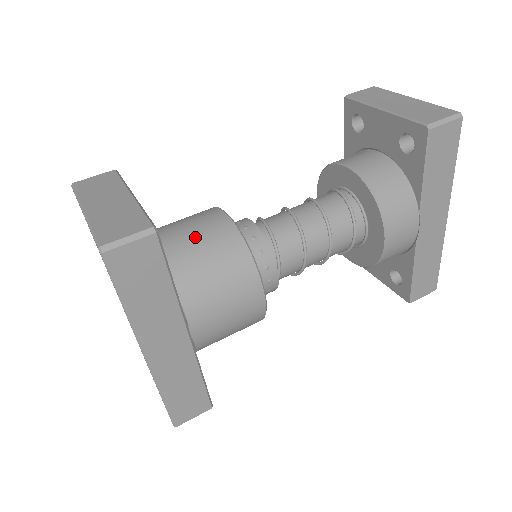
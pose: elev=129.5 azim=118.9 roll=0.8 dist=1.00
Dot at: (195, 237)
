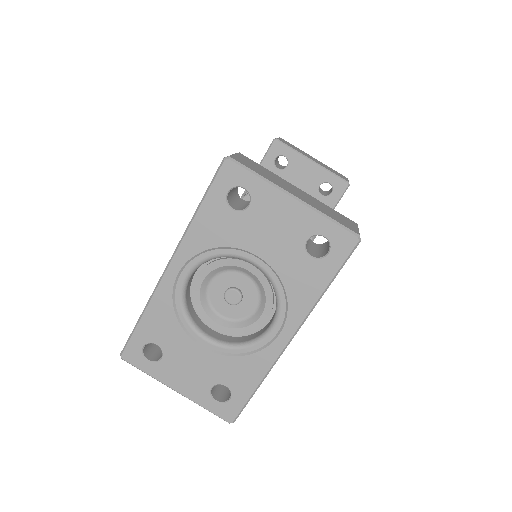
Dot at: occluded
